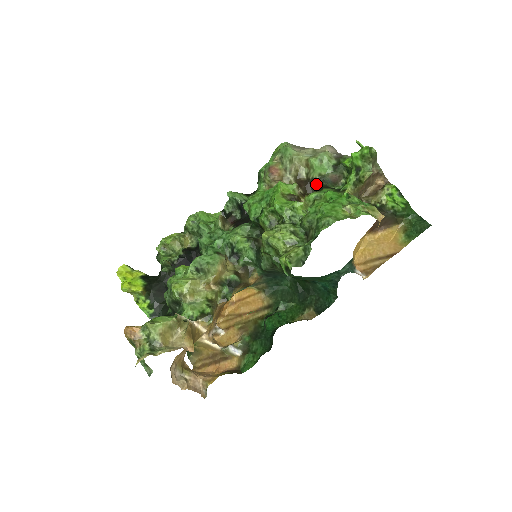
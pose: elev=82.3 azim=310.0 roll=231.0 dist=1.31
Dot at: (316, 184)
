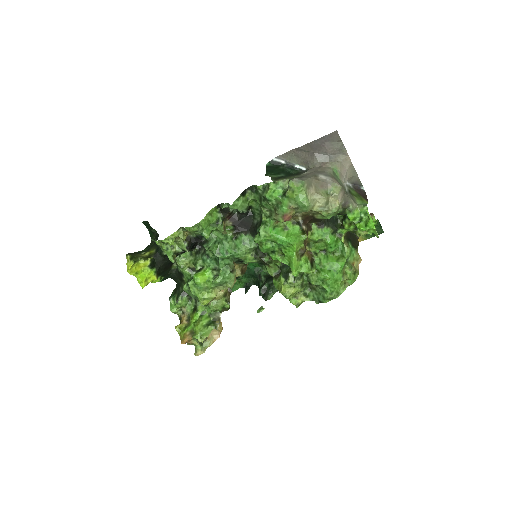
Dot at: (319, 220)
